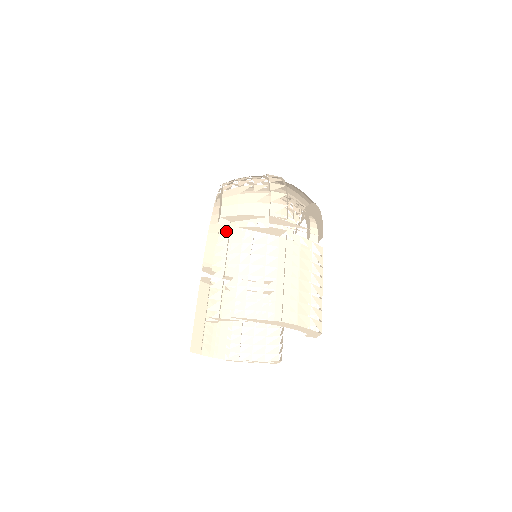
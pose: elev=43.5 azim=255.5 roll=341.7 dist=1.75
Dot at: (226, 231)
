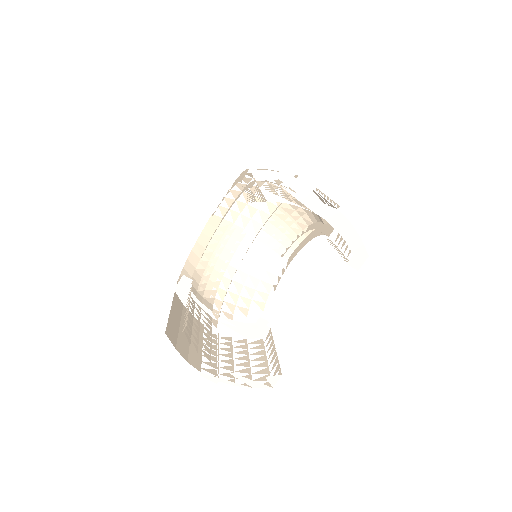
Dot at: (206, 263)
